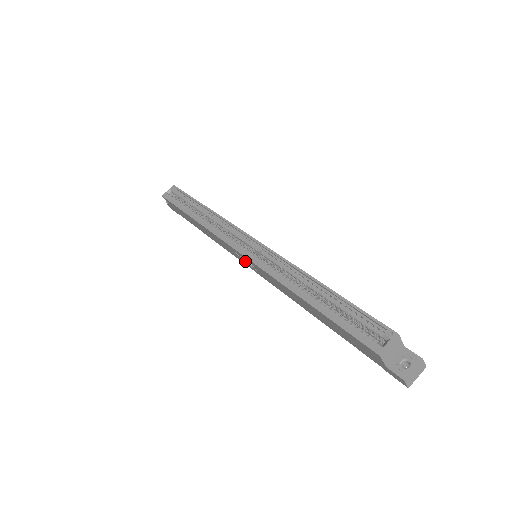
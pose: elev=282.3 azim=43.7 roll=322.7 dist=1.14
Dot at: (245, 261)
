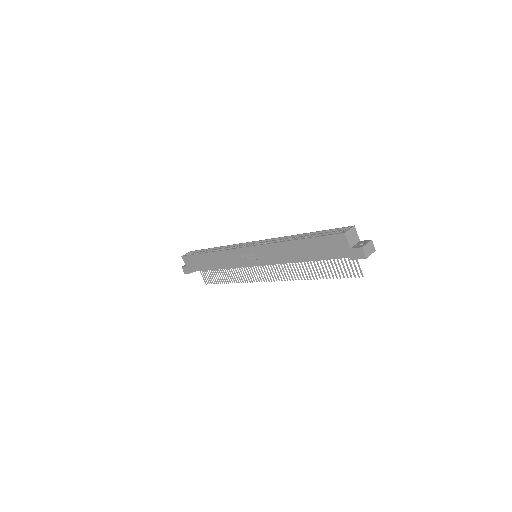
Dot at: (248, 259)
